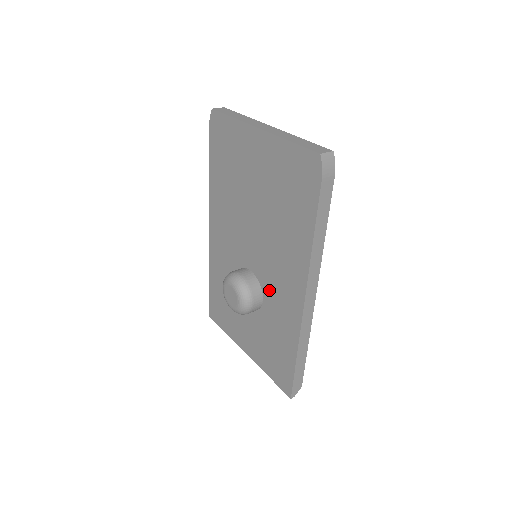
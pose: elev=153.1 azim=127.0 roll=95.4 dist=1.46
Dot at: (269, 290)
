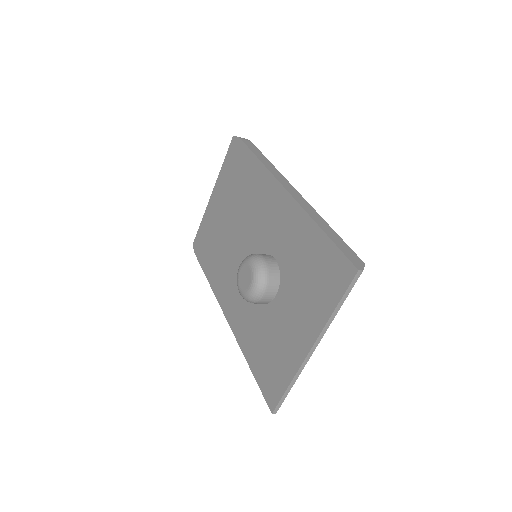
Dot at: (271, 241)
